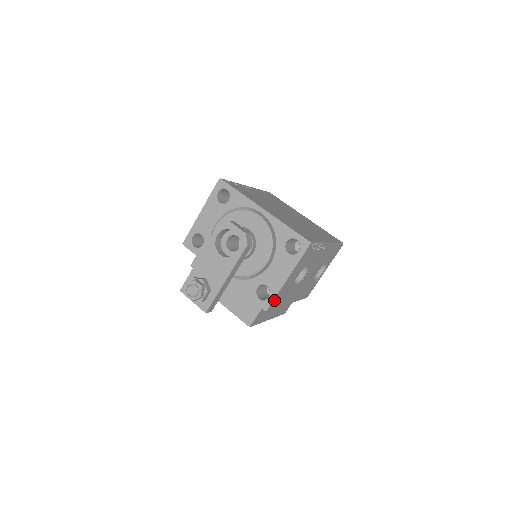
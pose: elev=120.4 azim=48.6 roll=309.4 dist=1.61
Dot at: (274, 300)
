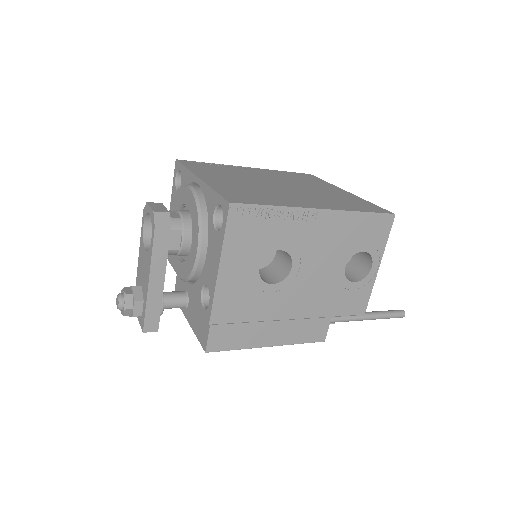
Dot at: (216, 306)
